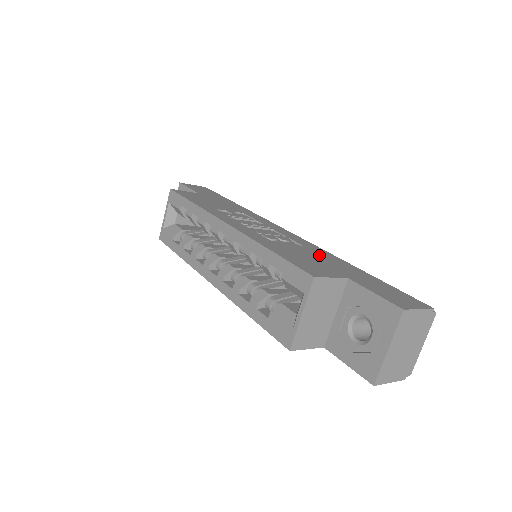
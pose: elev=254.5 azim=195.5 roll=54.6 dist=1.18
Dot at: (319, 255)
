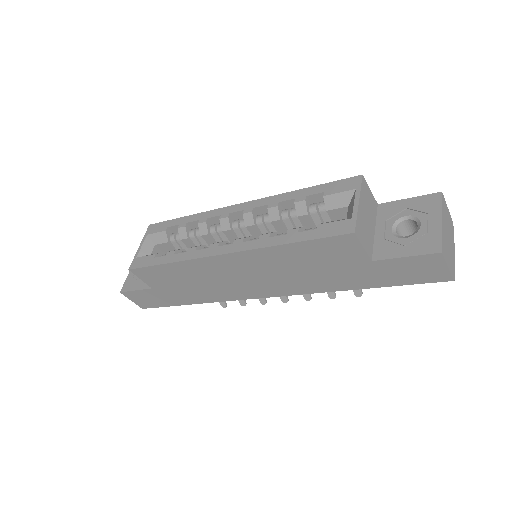
Dot at: occluded
